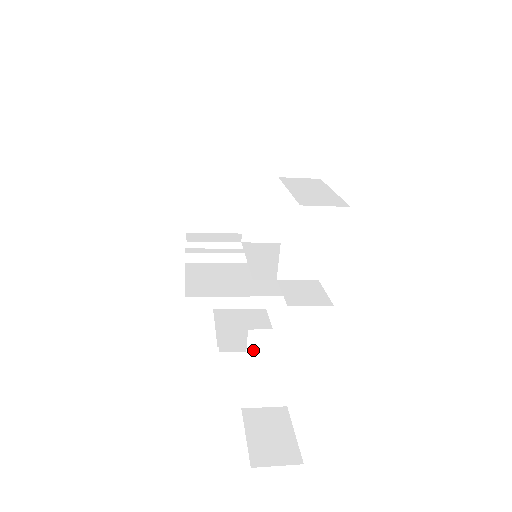
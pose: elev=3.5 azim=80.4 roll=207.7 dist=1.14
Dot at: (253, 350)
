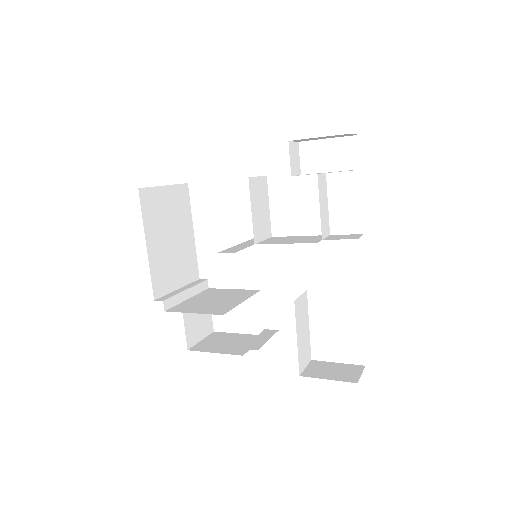
Dot at: (297, 318)
